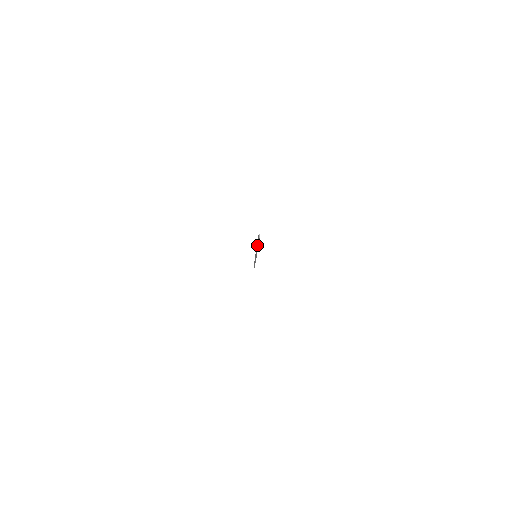
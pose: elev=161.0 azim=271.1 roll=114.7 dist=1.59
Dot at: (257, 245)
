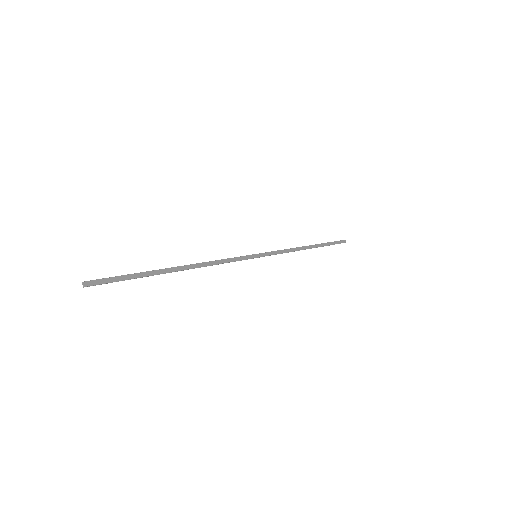
Dot at: occluded
